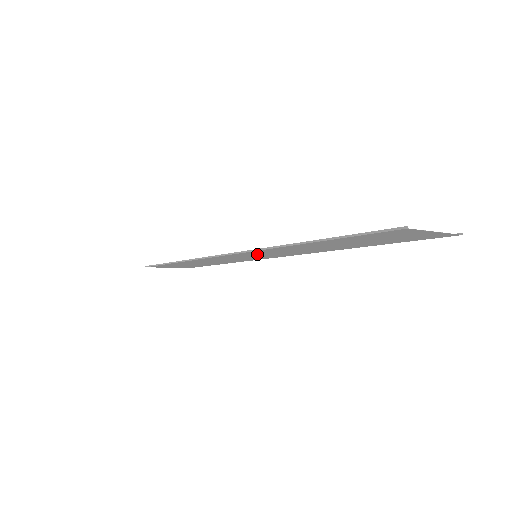
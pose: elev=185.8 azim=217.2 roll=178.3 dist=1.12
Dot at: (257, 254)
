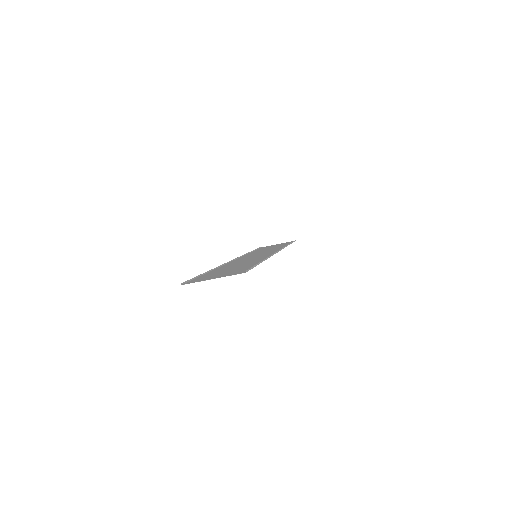
Dot at: (246, 258)
